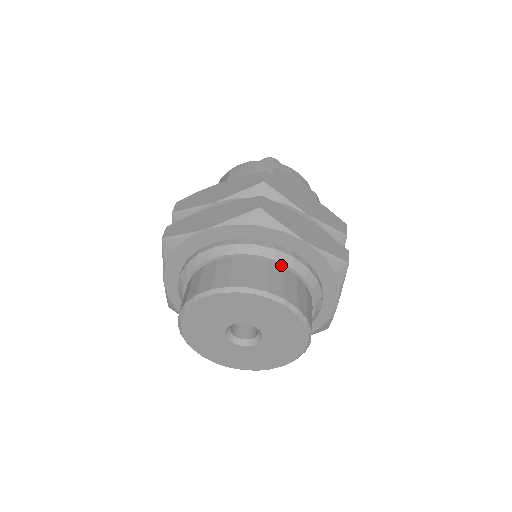
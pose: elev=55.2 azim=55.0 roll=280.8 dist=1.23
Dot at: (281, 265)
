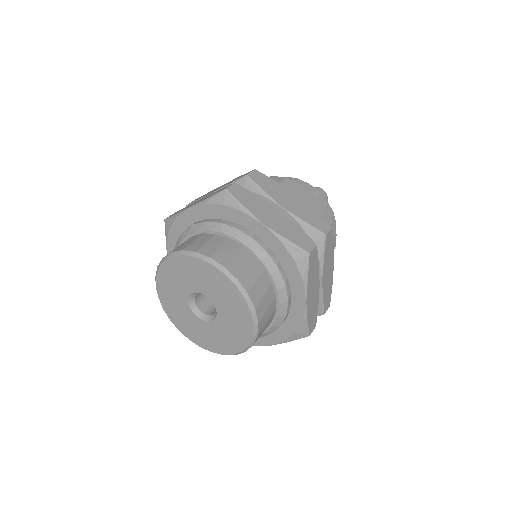
Dot at: (240, 244)
